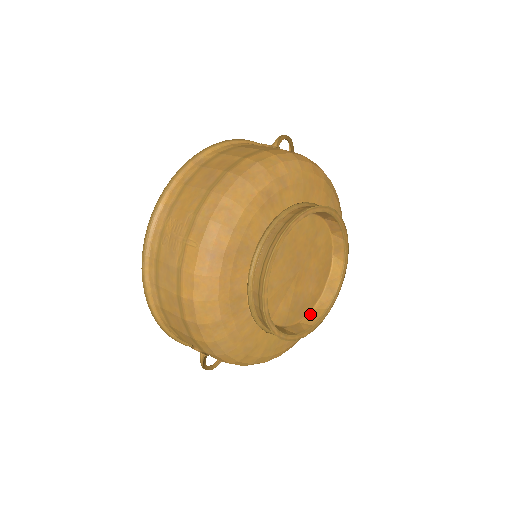
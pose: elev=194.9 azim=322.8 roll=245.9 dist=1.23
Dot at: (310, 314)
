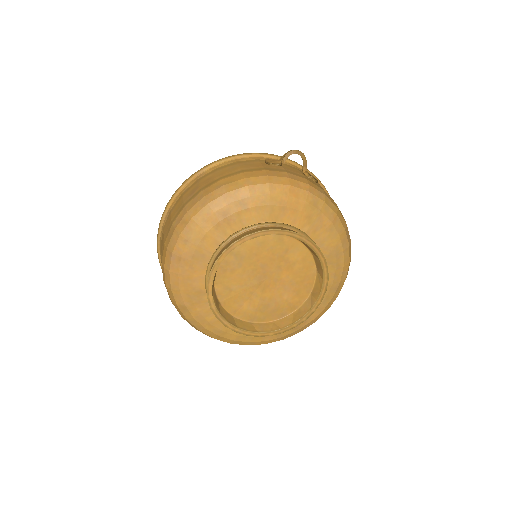
Dot at: (286, 318)
